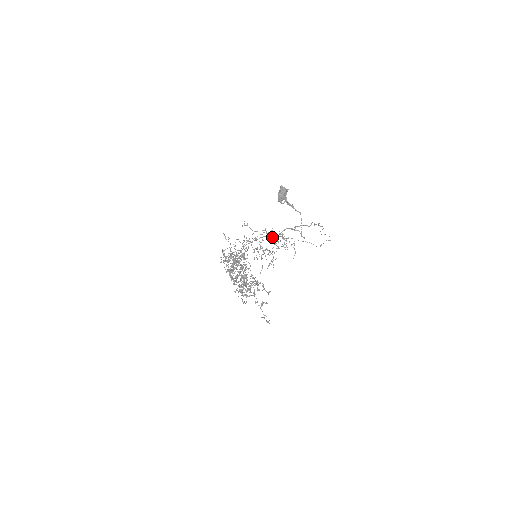
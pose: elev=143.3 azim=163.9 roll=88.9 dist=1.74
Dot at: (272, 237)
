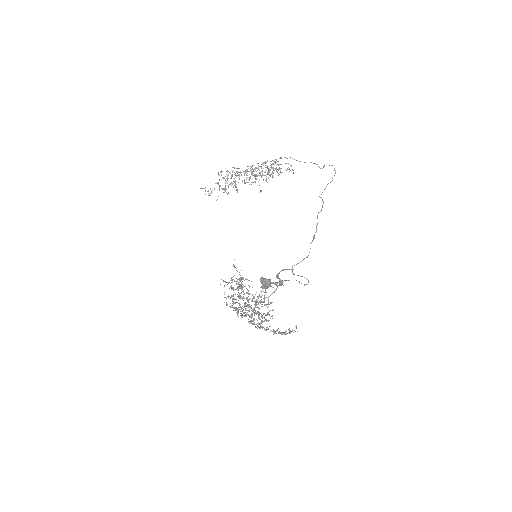
Dot at: occluded
